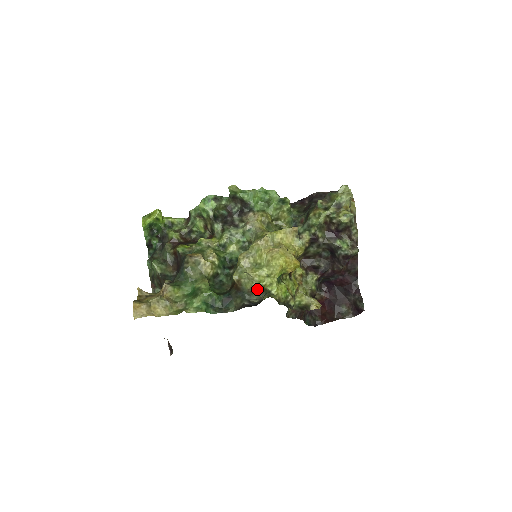
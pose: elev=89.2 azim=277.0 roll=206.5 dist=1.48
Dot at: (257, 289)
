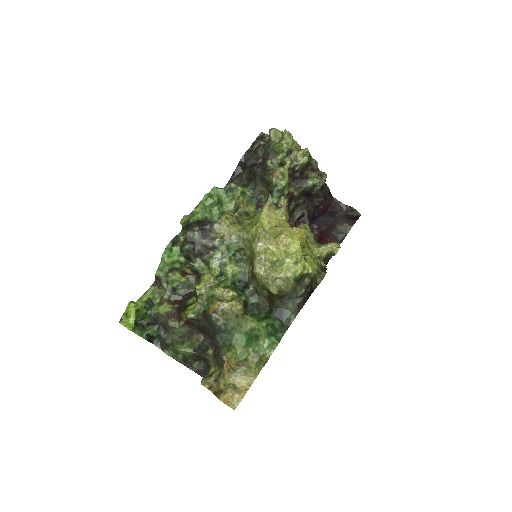
Dot at: (296, 282)
